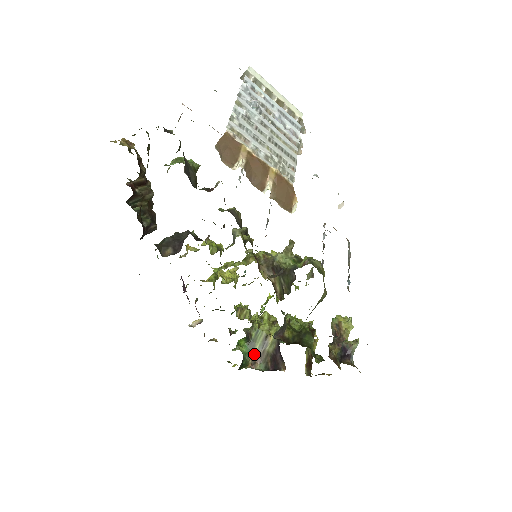
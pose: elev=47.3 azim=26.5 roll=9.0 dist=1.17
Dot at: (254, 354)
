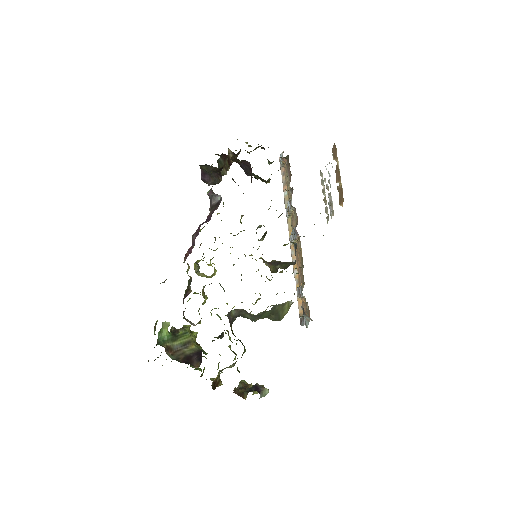
Dot at: (171, 345)
